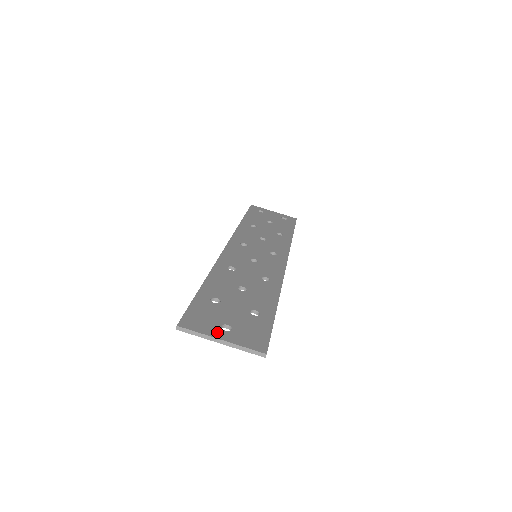
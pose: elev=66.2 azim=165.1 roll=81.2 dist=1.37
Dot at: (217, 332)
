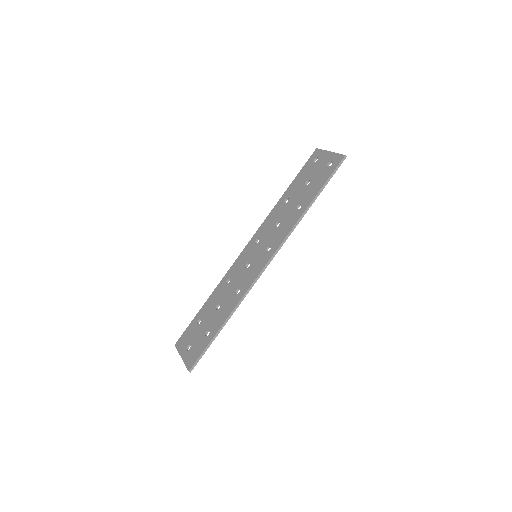
Dot at: (183, 351)
